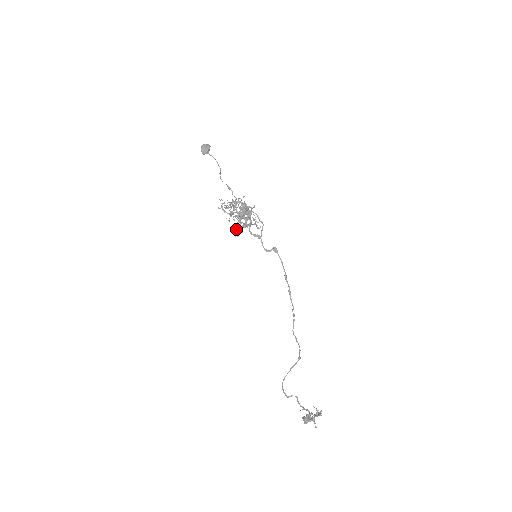
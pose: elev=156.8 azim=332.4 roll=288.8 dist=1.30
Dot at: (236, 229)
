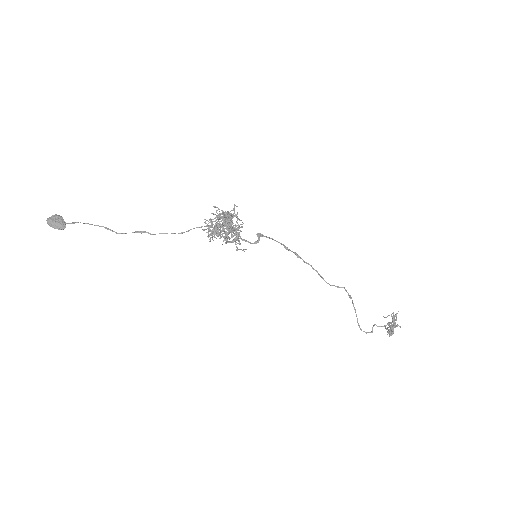
Dot at: occluded
